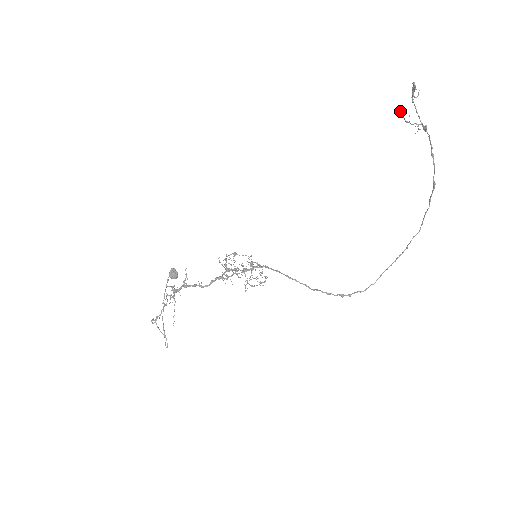
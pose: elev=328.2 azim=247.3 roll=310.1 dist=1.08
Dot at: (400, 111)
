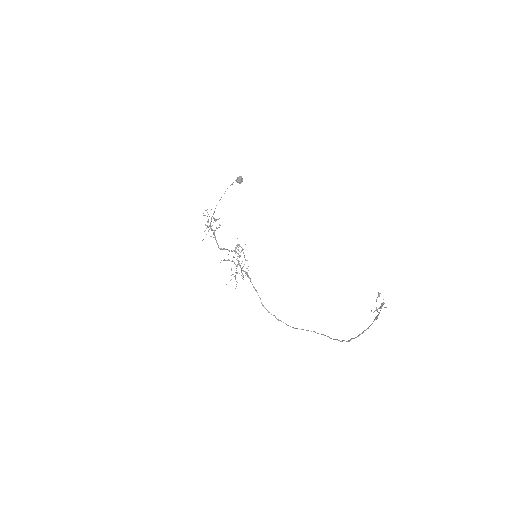
Dot at: (378, 294)
